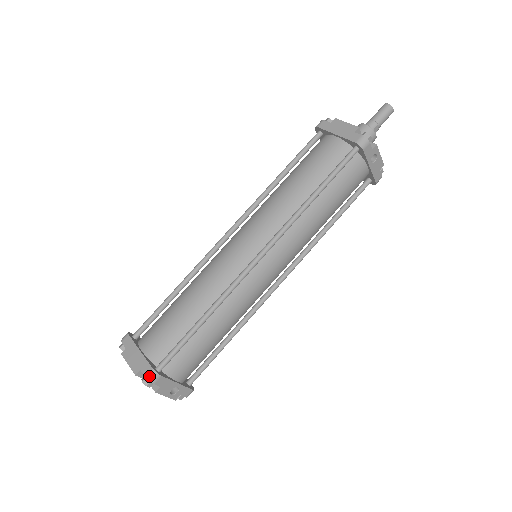
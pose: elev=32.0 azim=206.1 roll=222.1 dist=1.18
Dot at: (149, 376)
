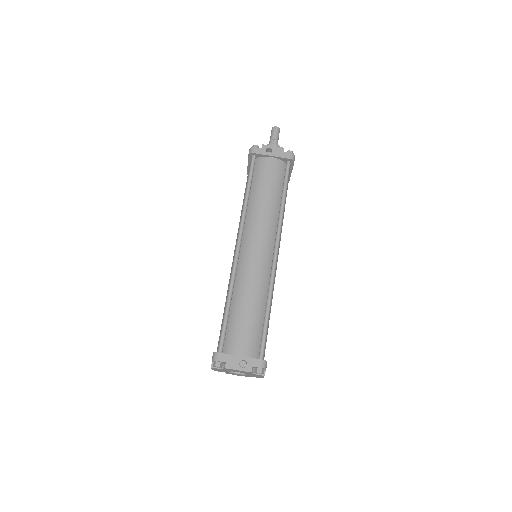
Dot at: (212, 358)
